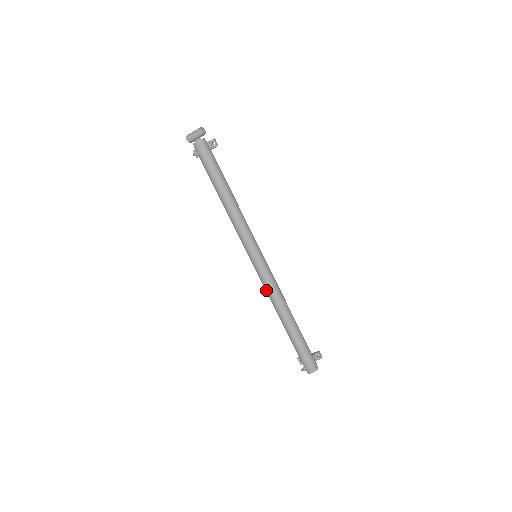
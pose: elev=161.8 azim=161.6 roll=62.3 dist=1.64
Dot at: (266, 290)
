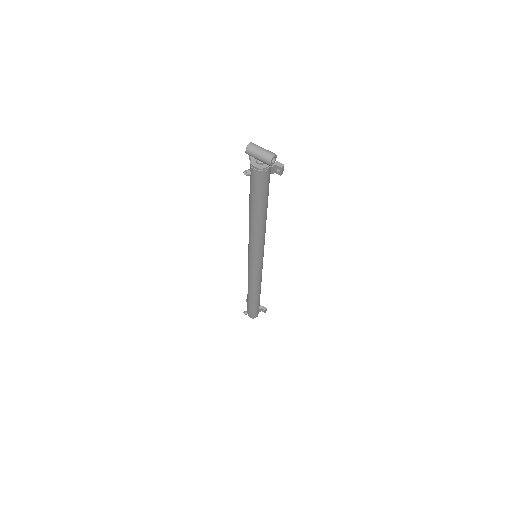
Dot at: (248, 276)
